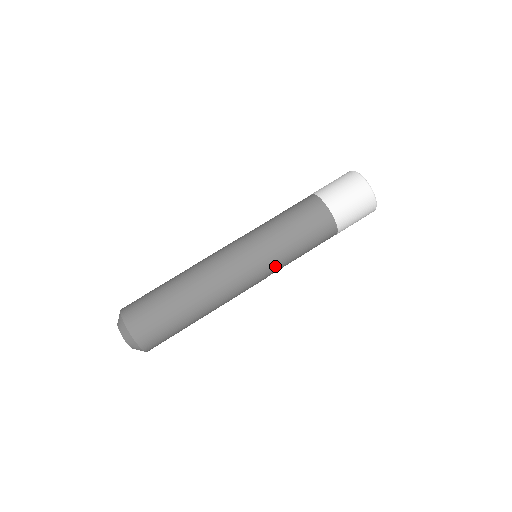
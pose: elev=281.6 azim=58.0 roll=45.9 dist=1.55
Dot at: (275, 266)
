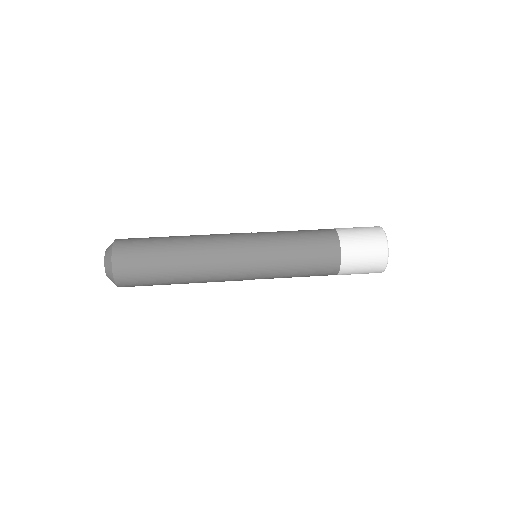
Dot at: (267, 257)
